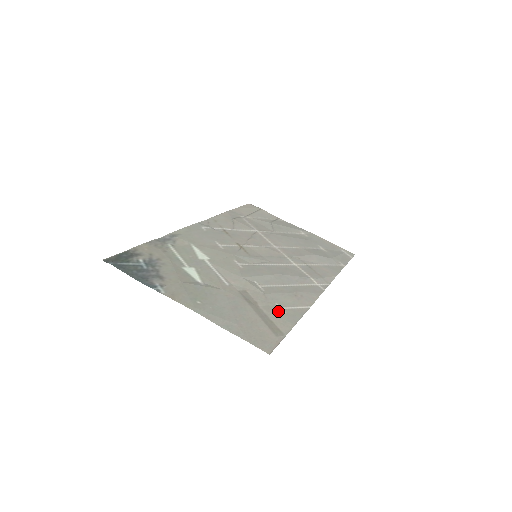
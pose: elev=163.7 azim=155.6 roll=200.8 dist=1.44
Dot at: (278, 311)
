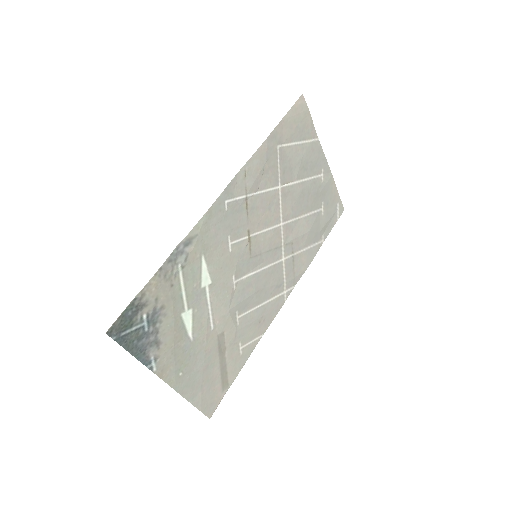
Dot at: (237, 355)
